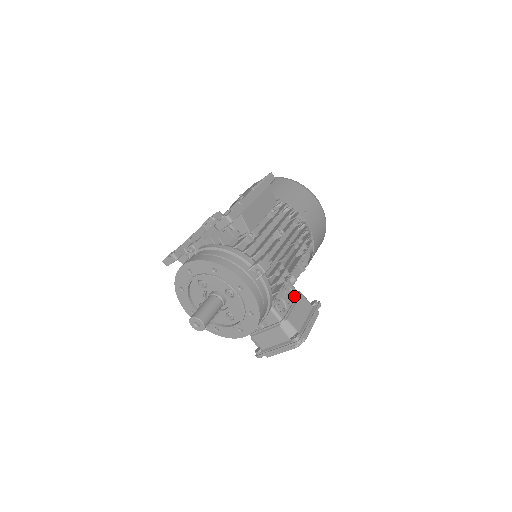
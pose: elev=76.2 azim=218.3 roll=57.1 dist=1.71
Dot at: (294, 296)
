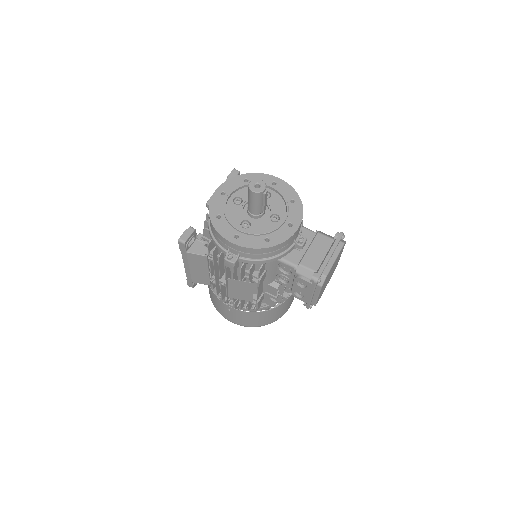
Dot at: occluded
